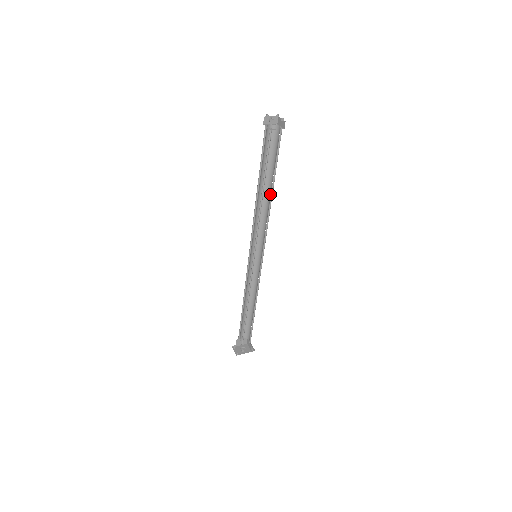
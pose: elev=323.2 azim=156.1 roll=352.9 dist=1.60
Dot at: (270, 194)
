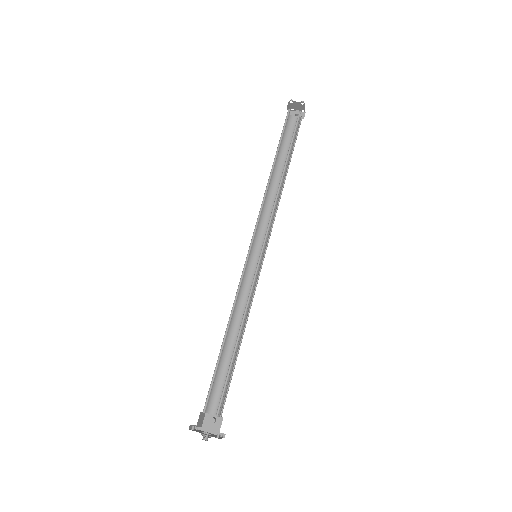
Dot at: (284, 178)
